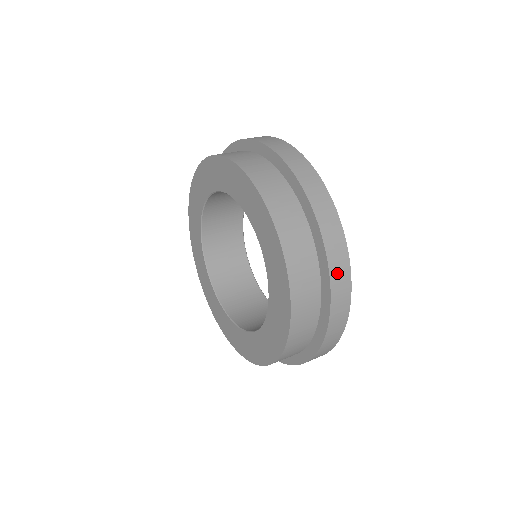
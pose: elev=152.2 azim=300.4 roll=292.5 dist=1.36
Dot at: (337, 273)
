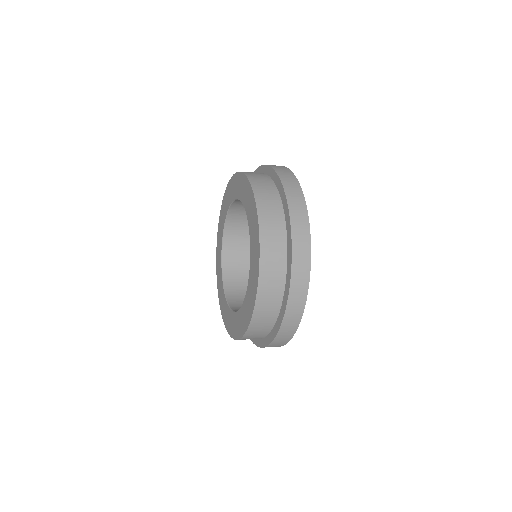
Dot at: (295, 296)
